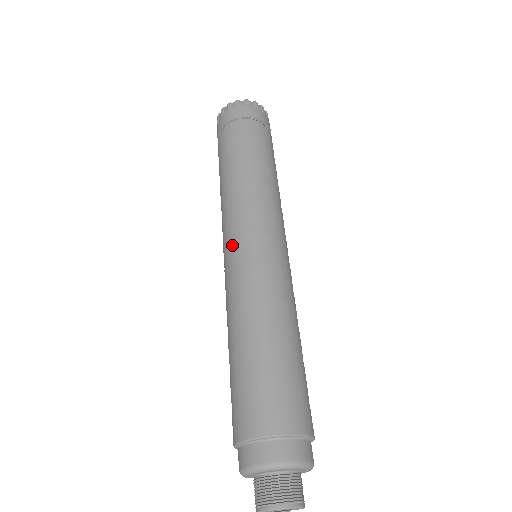
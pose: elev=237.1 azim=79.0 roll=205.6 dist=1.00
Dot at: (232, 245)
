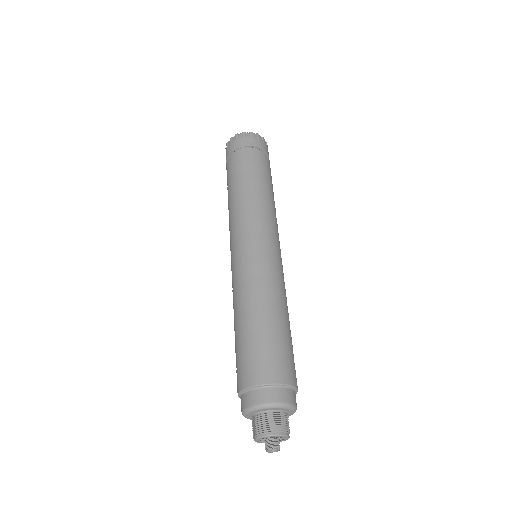
Dot at: (246, 243)
